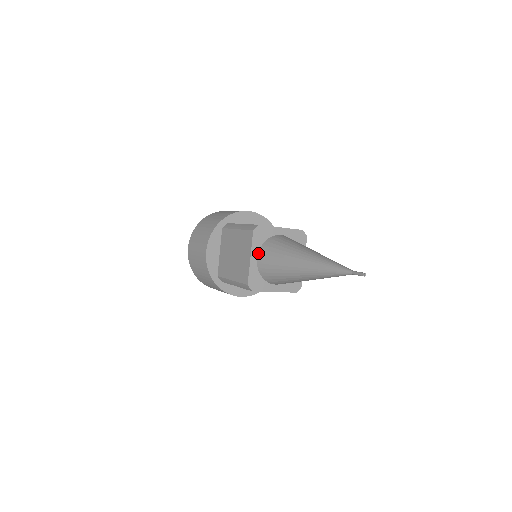
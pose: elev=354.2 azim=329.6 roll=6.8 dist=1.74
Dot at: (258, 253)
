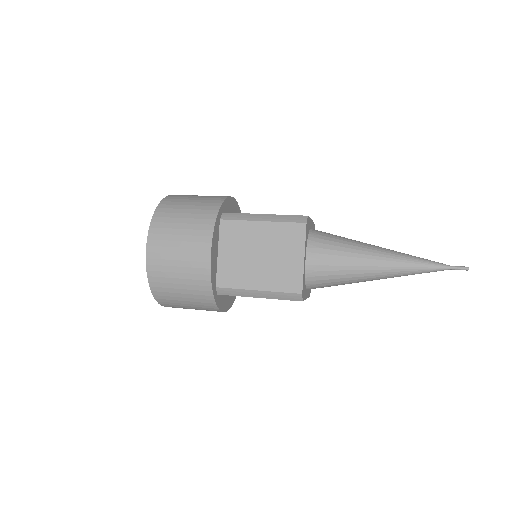
Dot at: (307, 252)
